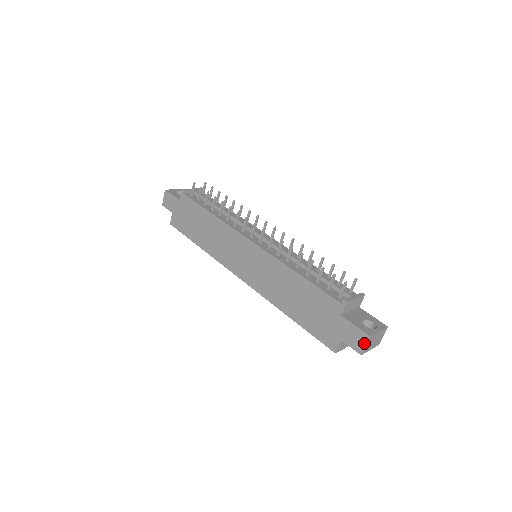
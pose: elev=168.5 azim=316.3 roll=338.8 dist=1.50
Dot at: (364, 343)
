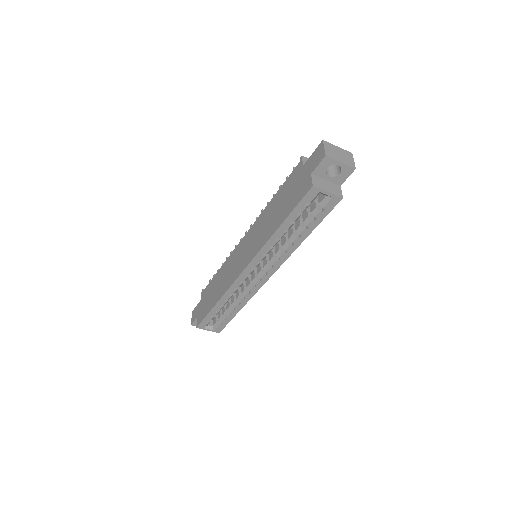
Dot at: (322, 148)
